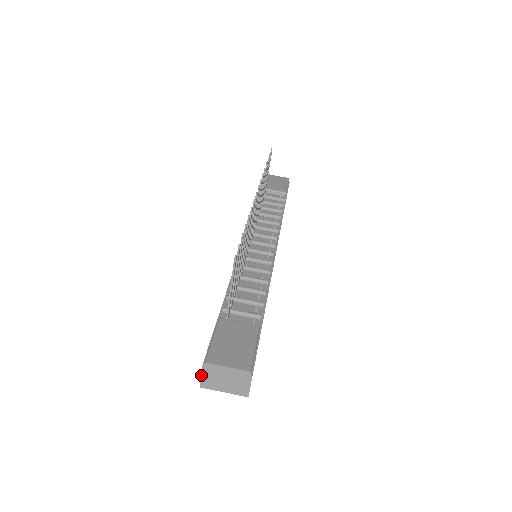
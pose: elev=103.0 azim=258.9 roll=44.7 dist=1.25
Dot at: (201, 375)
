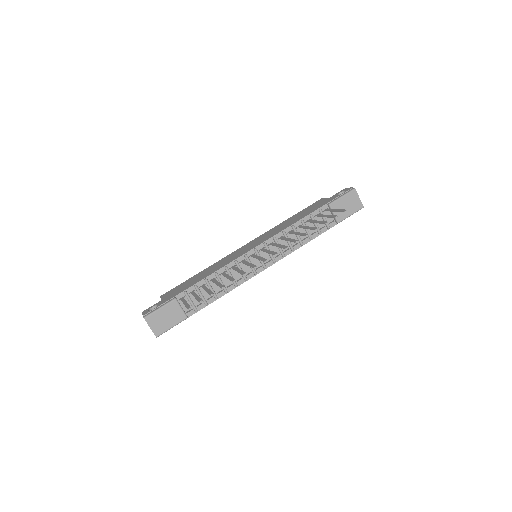
Dot at: (142, 314)
